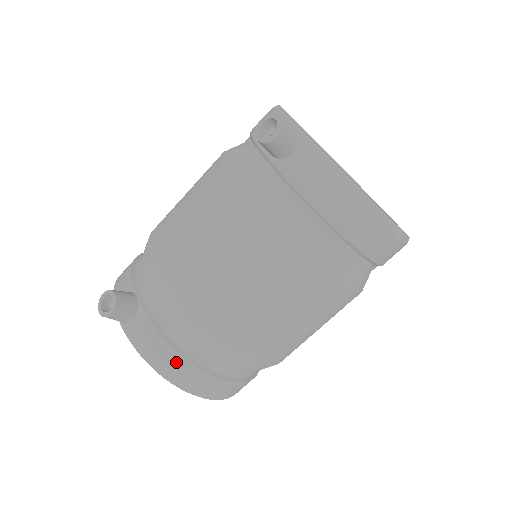
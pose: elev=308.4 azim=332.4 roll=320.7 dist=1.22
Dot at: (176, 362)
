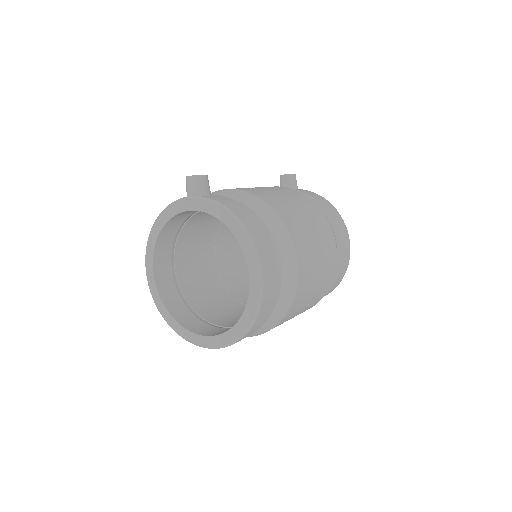
Dot at: (248, 215)
